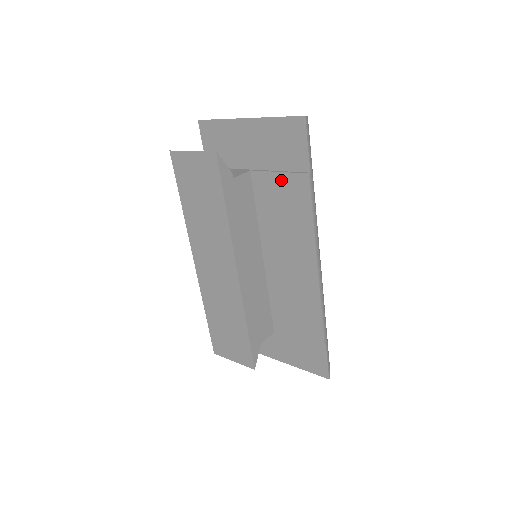
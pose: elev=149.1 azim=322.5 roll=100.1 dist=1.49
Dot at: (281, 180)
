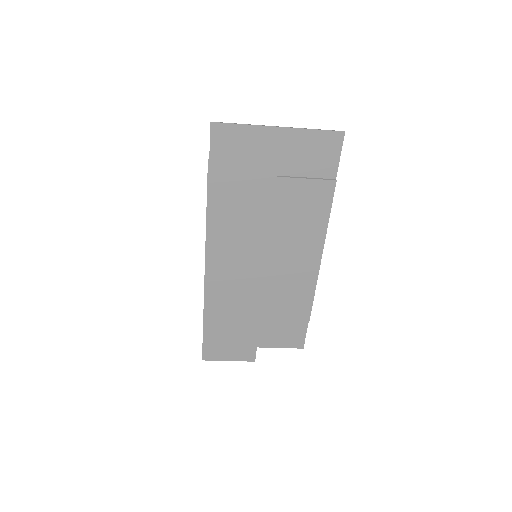
Dot at: (305, 186)
